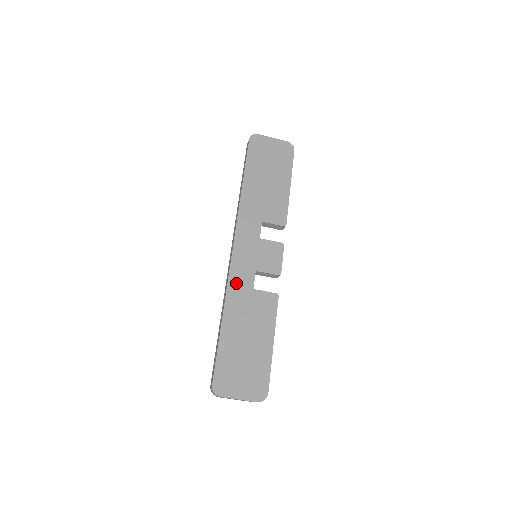
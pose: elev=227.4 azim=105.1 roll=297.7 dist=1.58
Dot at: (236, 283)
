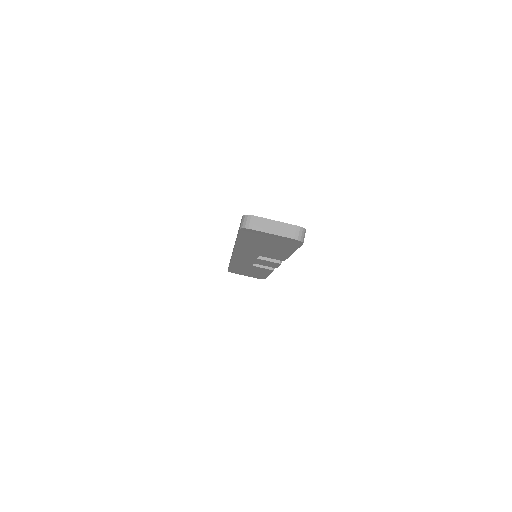
Dot at: occluded
